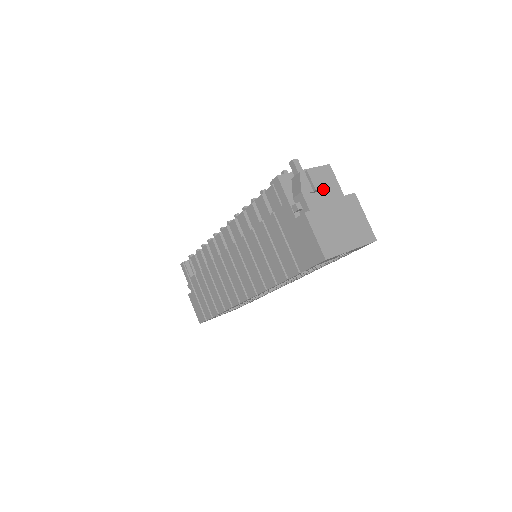
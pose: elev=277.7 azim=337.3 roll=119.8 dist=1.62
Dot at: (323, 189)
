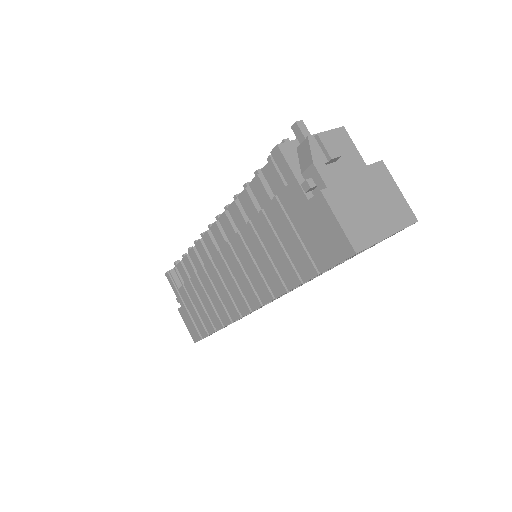
Dot at: (339, 159)
